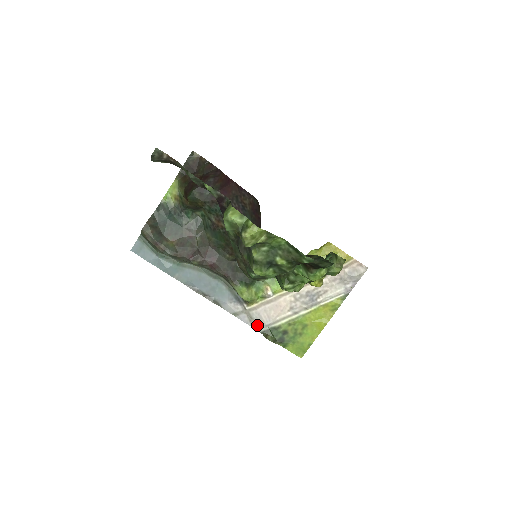
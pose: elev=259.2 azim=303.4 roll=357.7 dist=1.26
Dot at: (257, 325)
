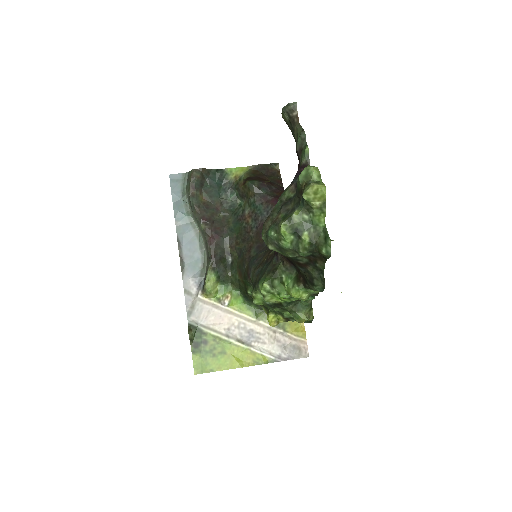
Dot at: (192, 316)
